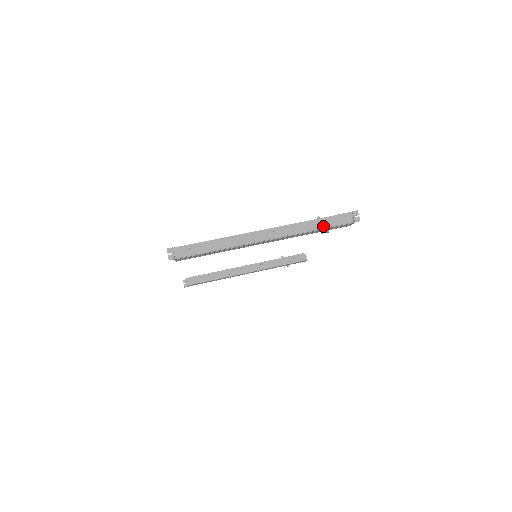
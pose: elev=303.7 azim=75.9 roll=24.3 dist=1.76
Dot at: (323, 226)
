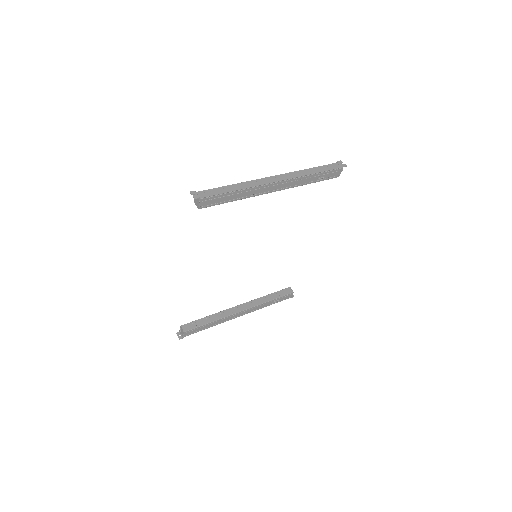
Dot at: (319, 171)
